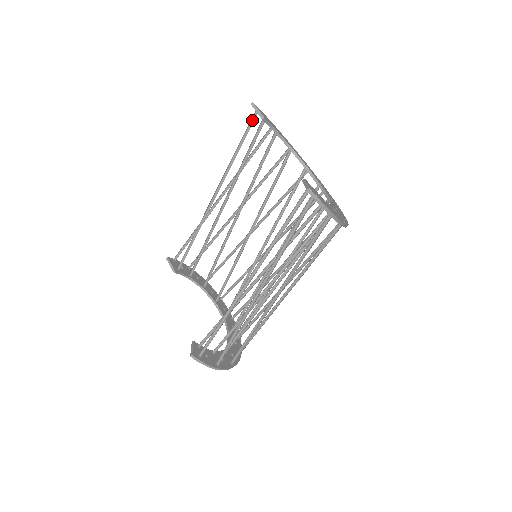
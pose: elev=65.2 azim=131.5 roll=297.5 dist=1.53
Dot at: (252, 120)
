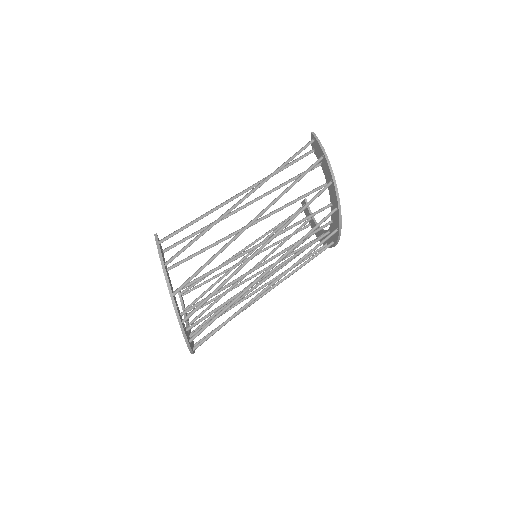
Dot at: occluded
